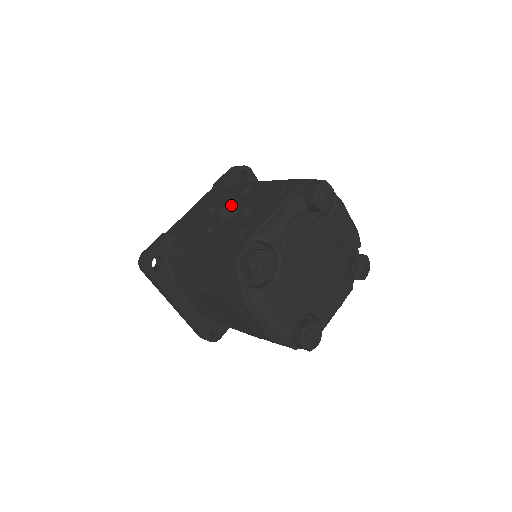
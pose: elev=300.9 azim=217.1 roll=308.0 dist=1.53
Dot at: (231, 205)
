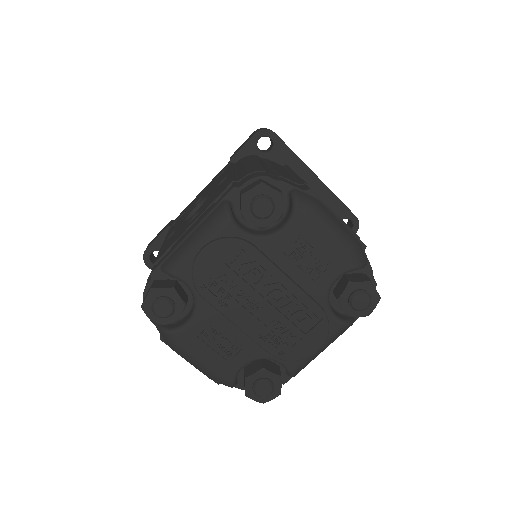
Dot at: occluded
